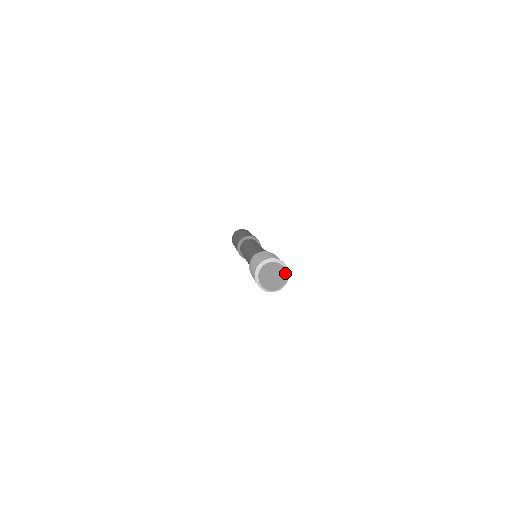
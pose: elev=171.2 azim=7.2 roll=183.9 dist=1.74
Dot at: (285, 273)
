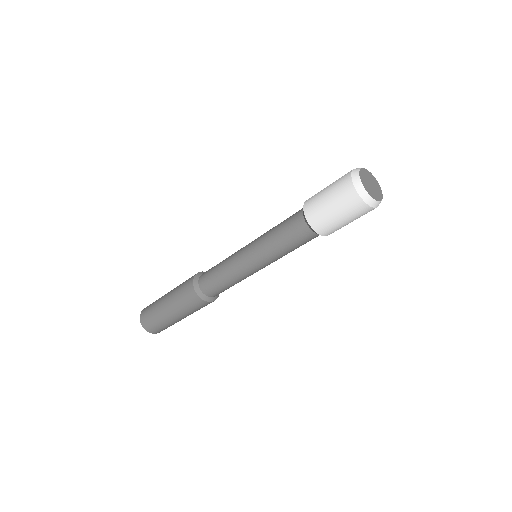
Dot at: (379, 188)
